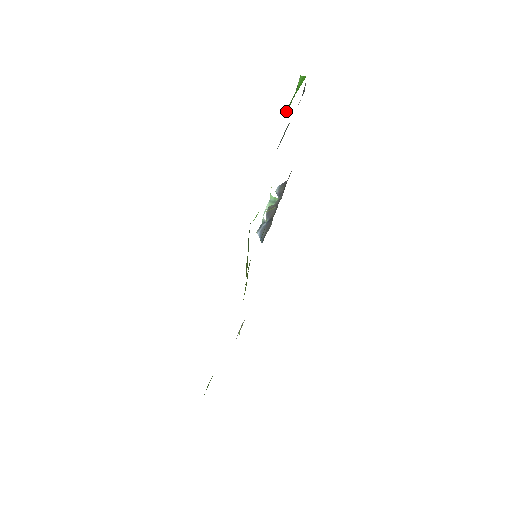
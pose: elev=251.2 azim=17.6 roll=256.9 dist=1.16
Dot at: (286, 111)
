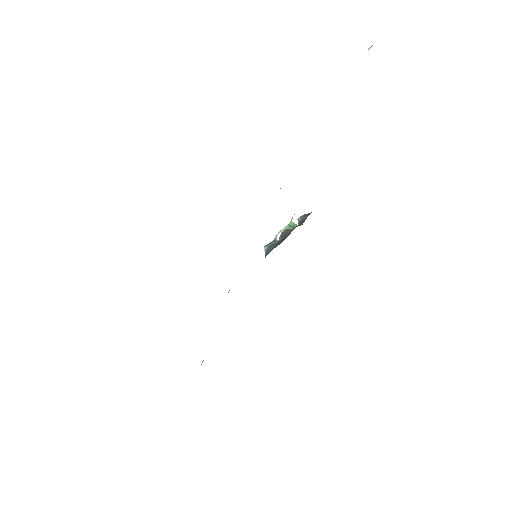
Dot at: occluded
